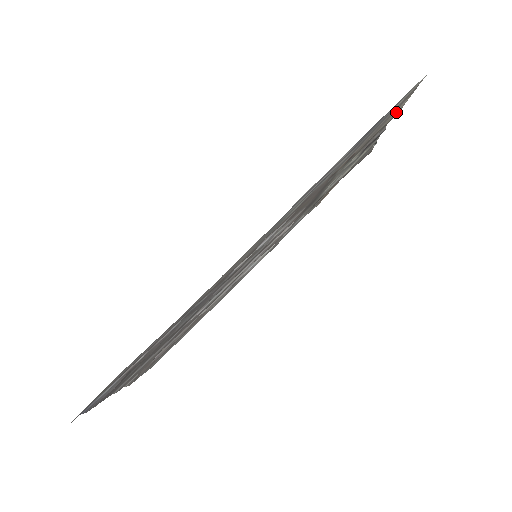
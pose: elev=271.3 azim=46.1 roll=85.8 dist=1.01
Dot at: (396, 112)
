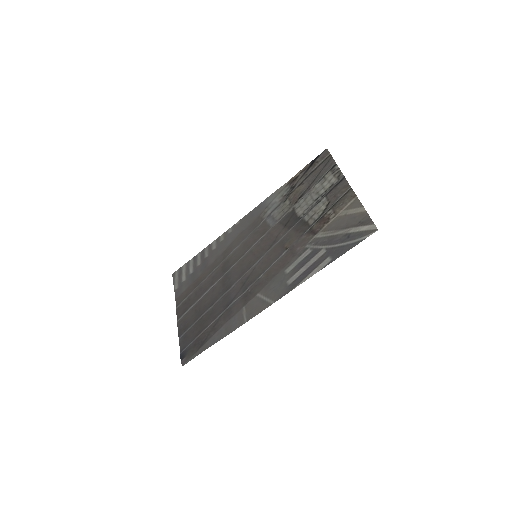
Dot at: (355, 206)
